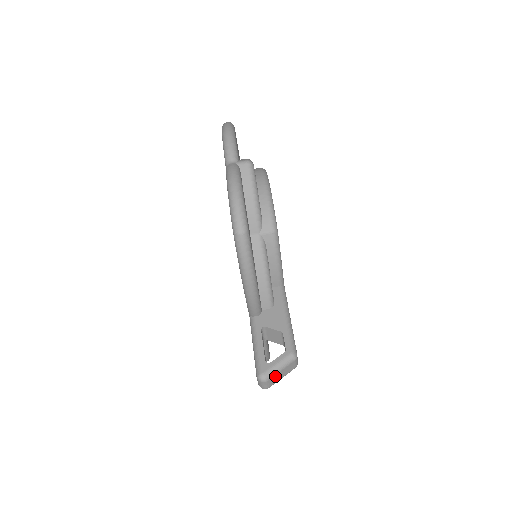
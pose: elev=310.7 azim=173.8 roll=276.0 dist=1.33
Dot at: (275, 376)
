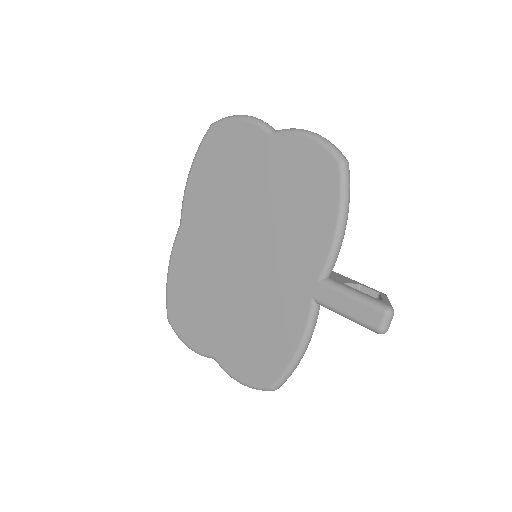
Dot at: occluded
